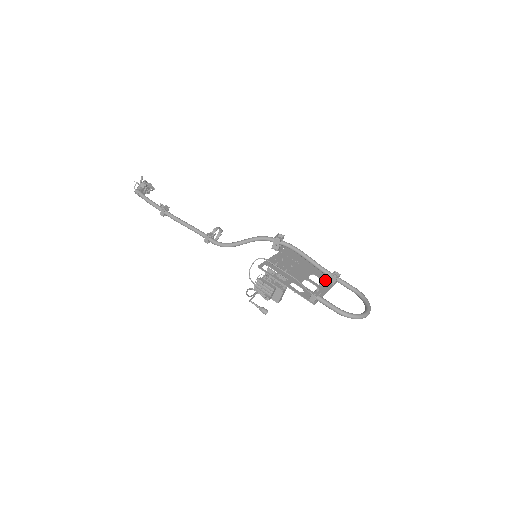
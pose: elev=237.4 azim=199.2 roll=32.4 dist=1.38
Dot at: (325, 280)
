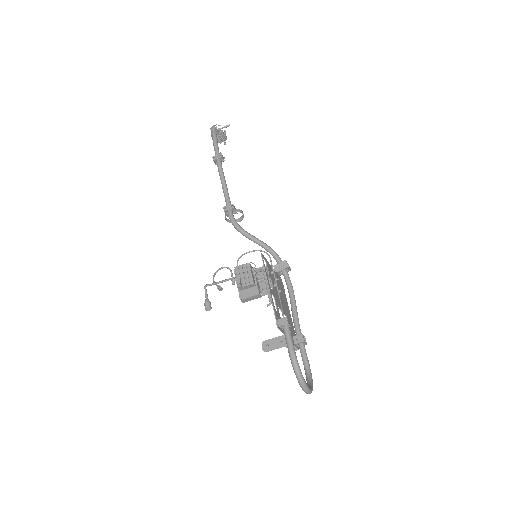
Dot at: (292, 333)
